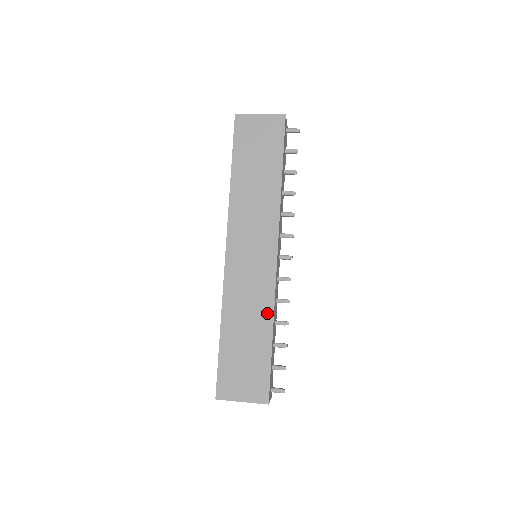
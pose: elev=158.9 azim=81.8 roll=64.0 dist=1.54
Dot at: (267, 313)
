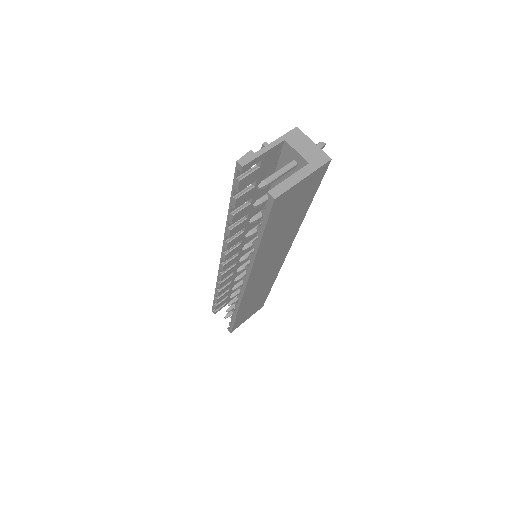
Dot at: (271, 283)
